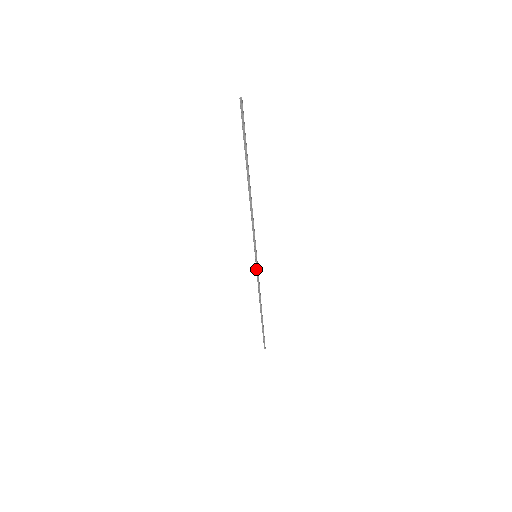
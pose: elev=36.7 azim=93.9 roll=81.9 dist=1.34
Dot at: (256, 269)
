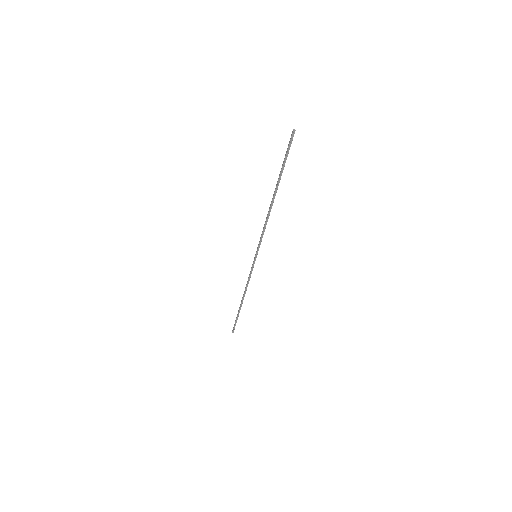
Dot at: (252, 267)
